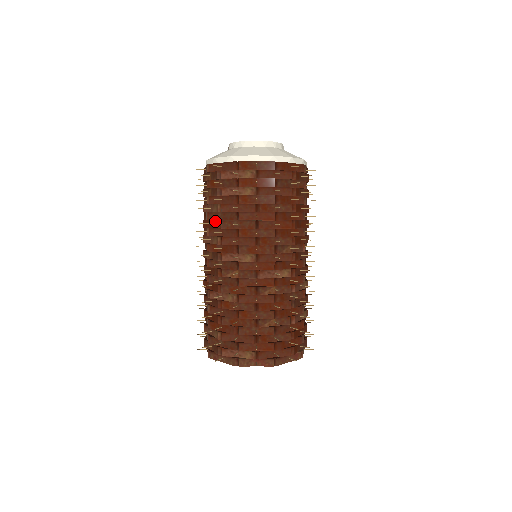
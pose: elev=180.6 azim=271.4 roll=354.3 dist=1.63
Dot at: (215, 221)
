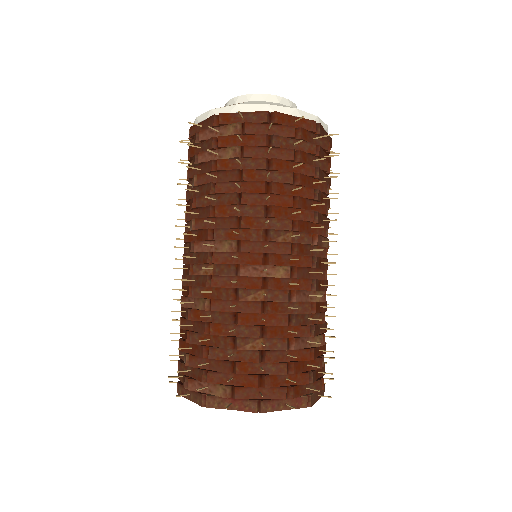
Dot at: (191, 199)
